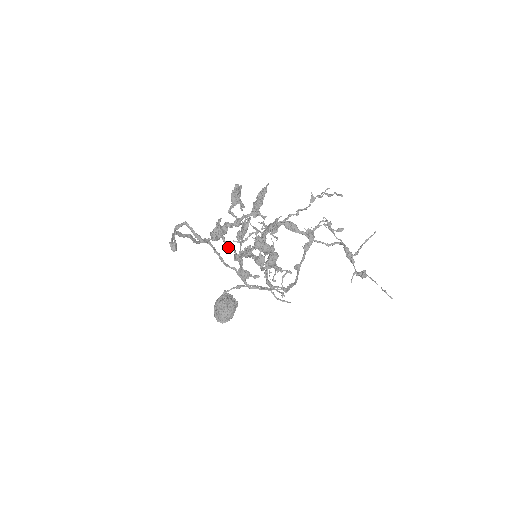
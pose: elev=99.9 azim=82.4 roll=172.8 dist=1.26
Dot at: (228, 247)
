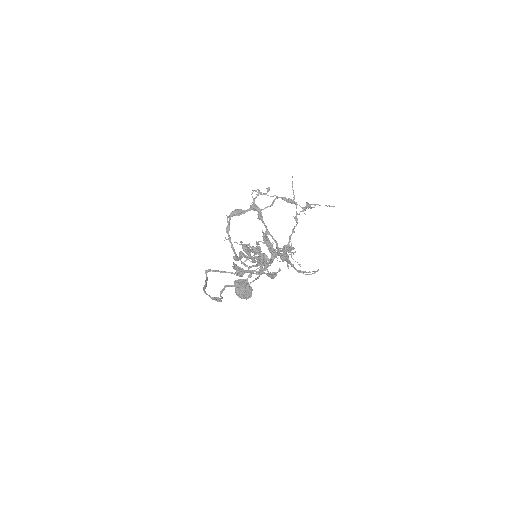
Dot at: (258, 274)
